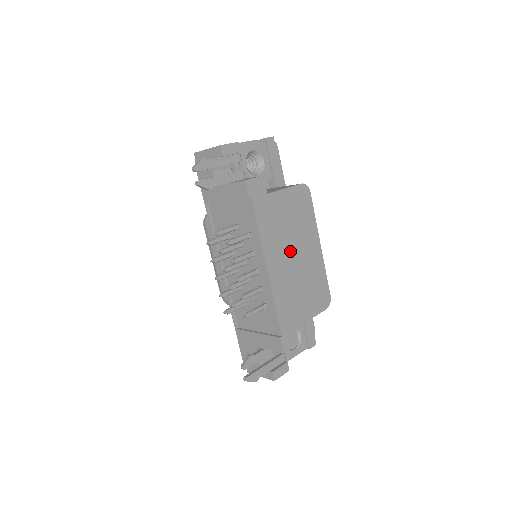
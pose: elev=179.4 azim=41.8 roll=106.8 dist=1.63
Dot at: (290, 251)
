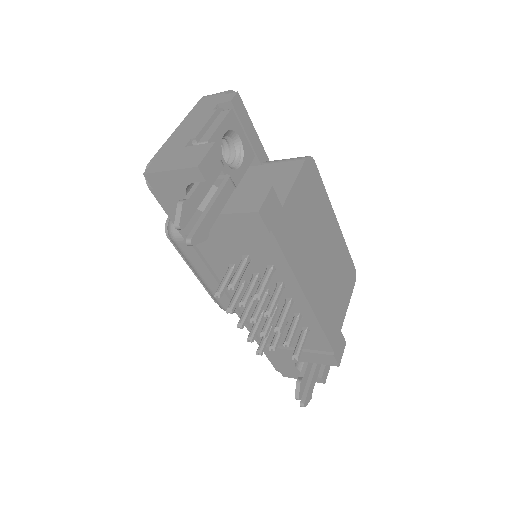
Dot at: (317, 255)
